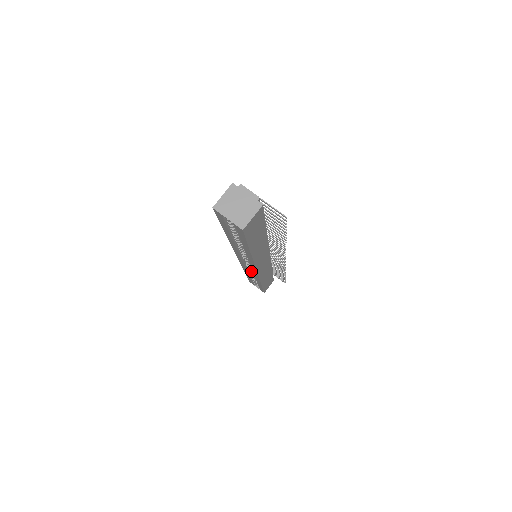
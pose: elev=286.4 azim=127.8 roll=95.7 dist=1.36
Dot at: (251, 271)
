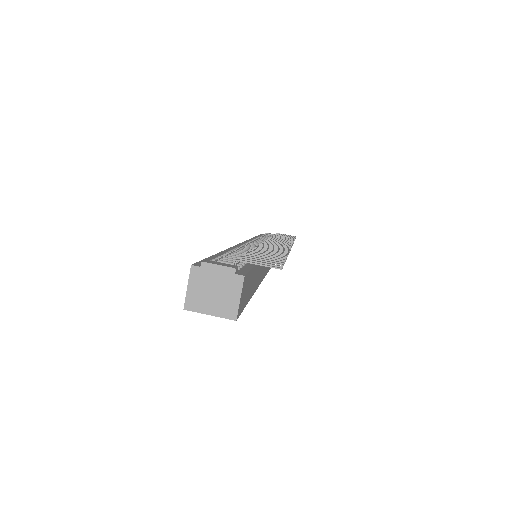
Dot at: occluded
